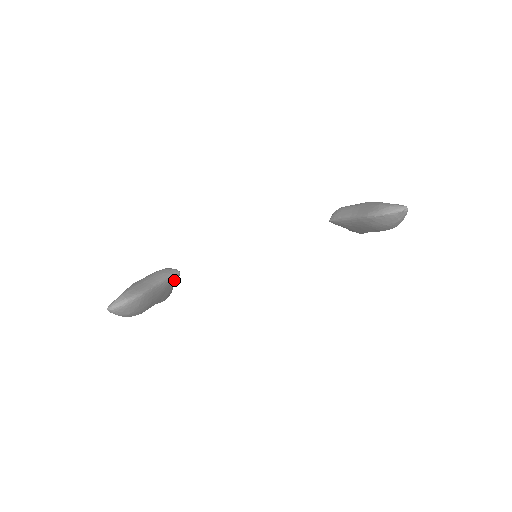
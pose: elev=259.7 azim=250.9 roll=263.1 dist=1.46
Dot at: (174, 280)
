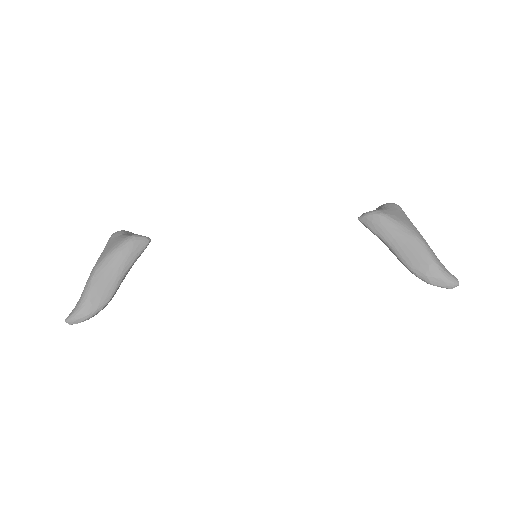
Dot at: occluded
